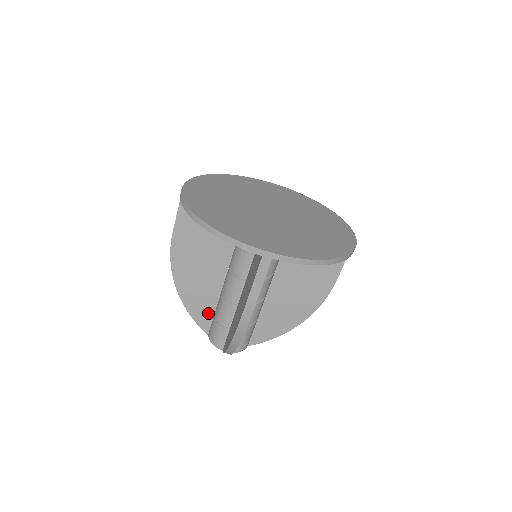
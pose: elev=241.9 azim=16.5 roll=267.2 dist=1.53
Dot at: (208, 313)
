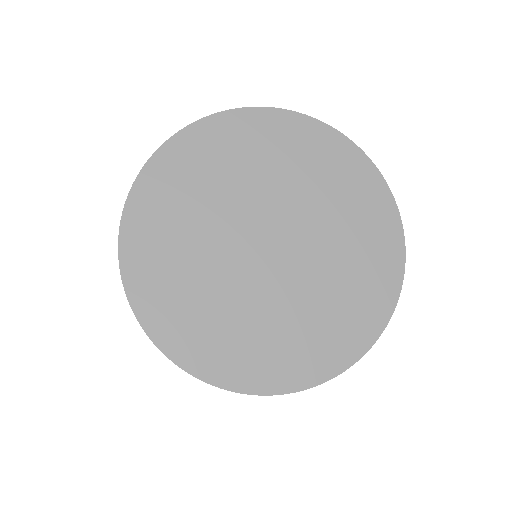
Dot at: occluded
